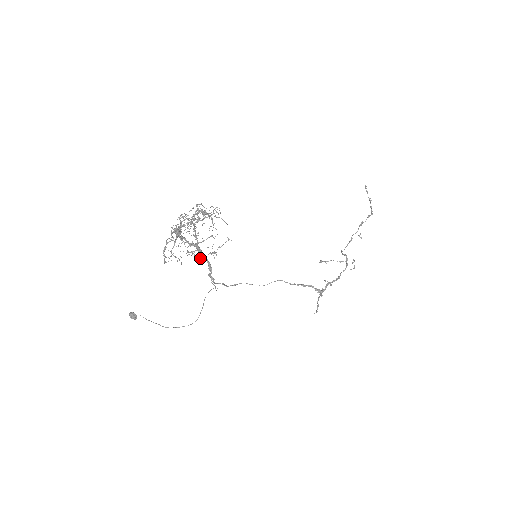
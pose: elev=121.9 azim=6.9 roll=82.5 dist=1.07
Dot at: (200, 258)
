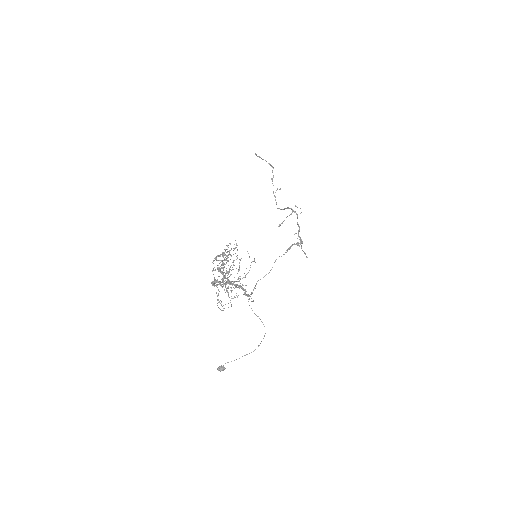
Dot at: (237, 287)
